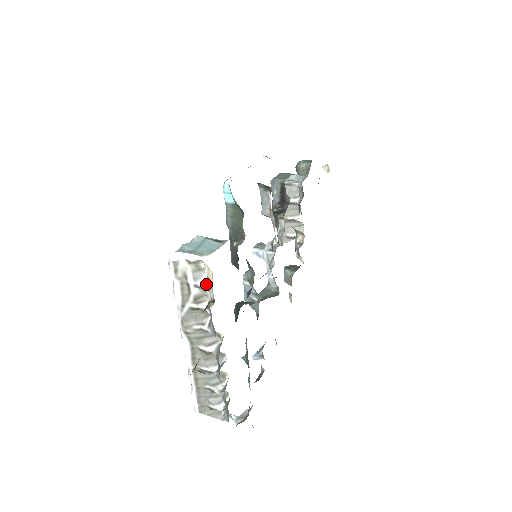
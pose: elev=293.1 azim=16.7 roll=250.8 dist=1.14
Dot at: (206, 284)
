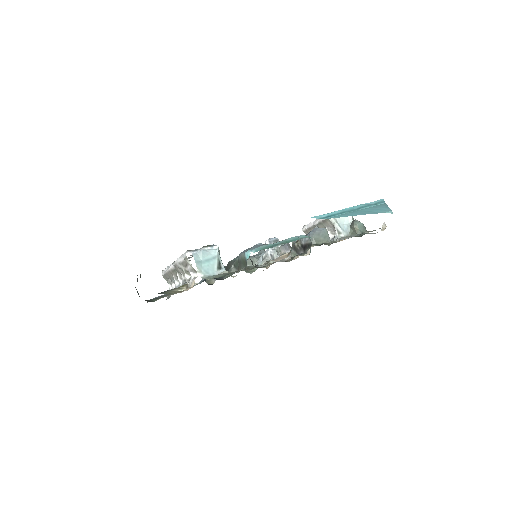
Dot at: (192, 278)
